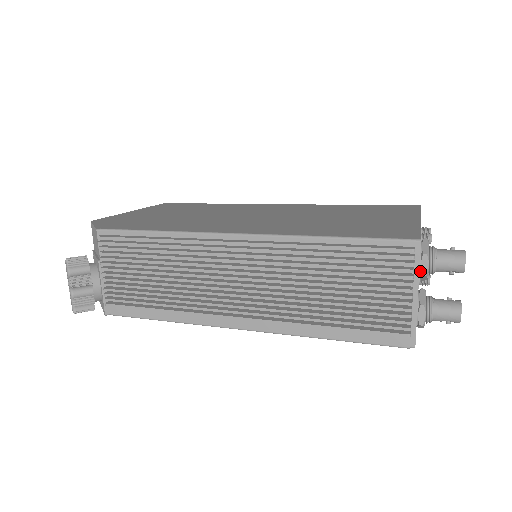
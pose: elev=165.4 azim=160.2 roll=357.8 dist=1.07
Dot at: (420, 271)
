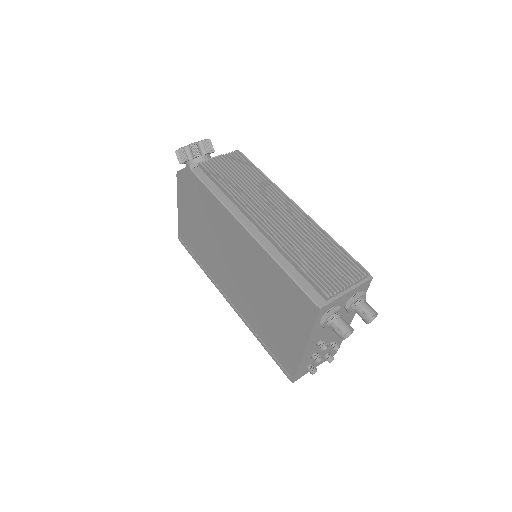
Dot at: (354, 295)
